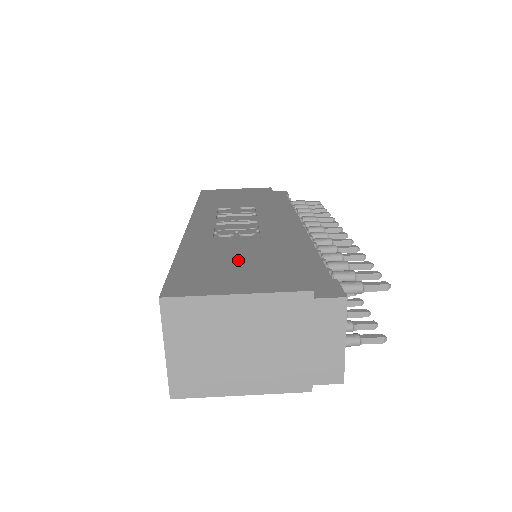
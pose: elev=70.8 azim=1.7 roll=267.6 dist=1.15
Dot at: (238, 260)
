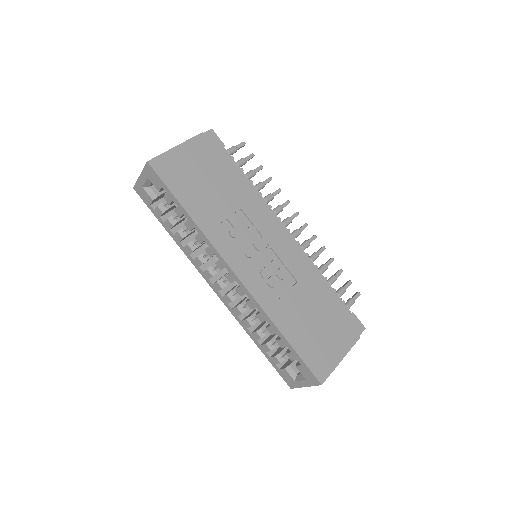
Dot at: (314, 323)
